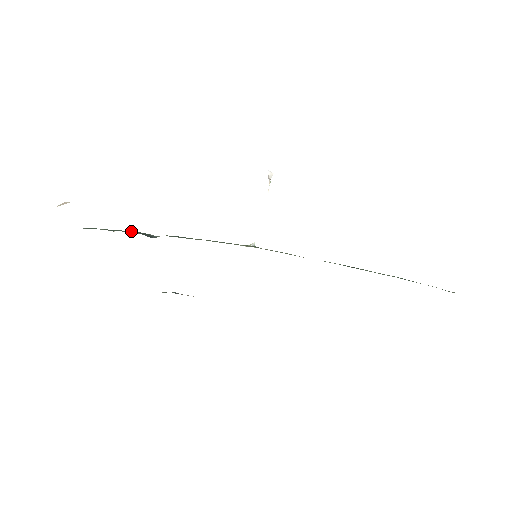
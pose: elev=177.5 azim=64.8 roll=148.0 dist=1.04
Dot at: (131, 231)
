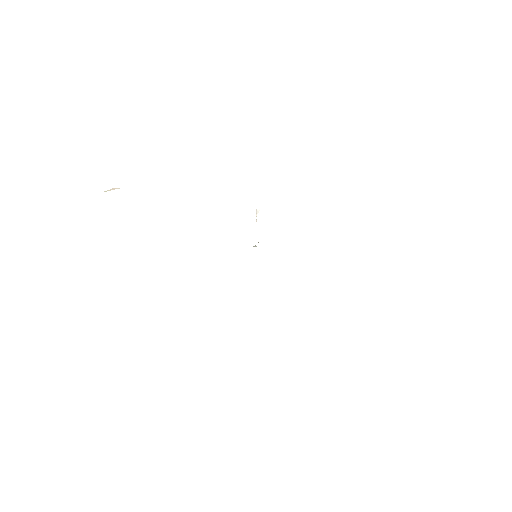
Dot at: occluded
